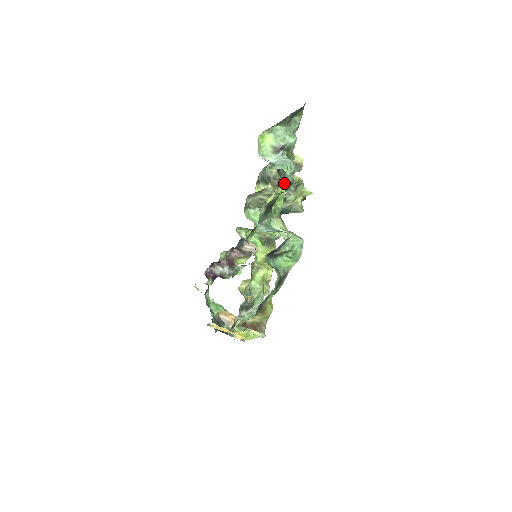
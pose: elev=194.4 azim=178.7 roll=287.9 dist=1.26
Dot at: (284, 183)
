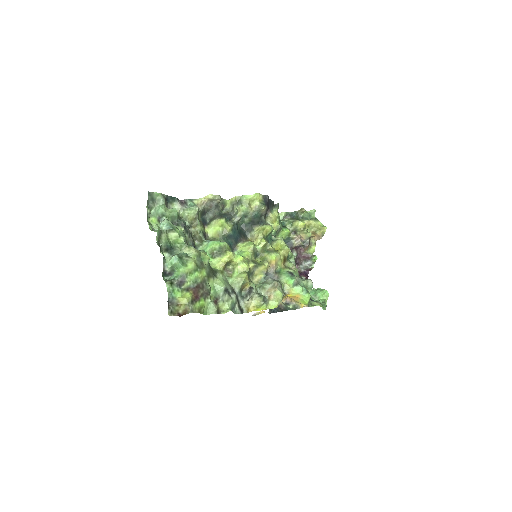
Dot at: (169, 232)
